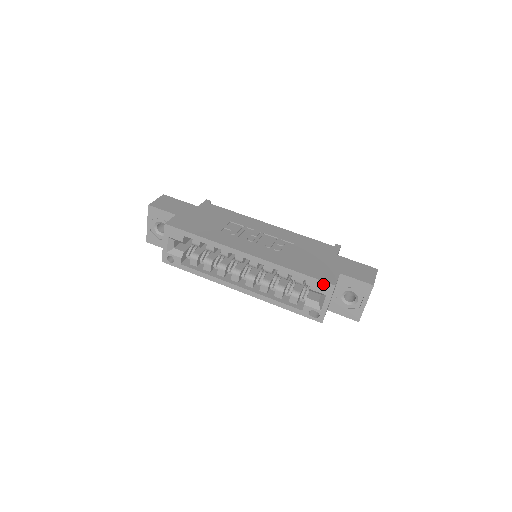
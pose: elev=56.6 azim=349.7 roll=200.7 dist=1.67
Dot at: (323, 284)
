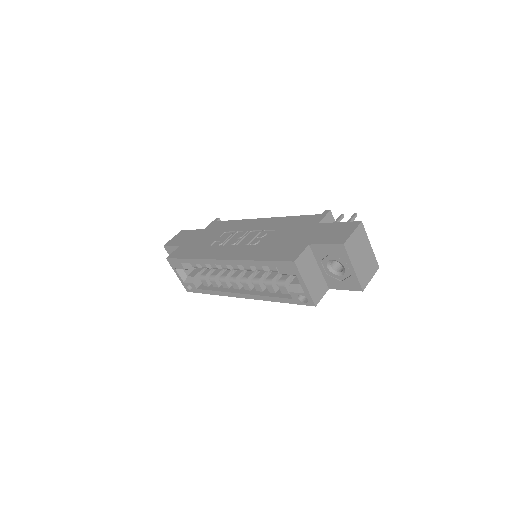
Dot at: (285, 264)
